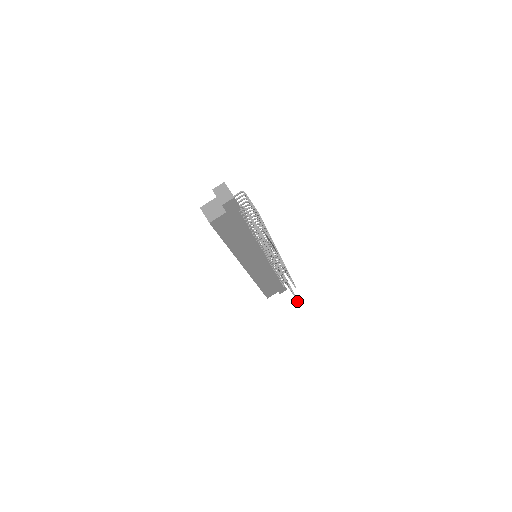
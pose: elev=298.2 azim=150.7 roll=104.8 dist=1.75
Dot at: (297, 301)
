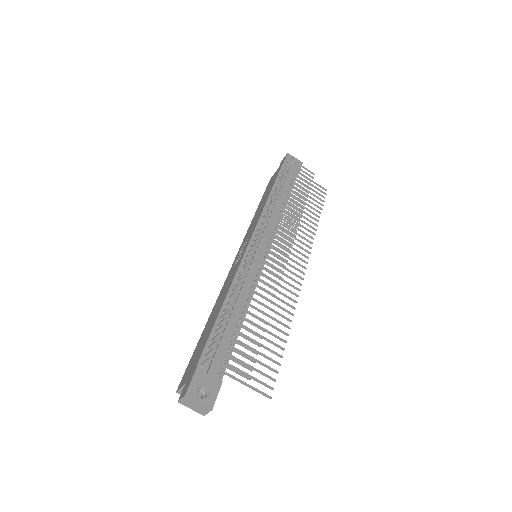
Dot at: occluded
